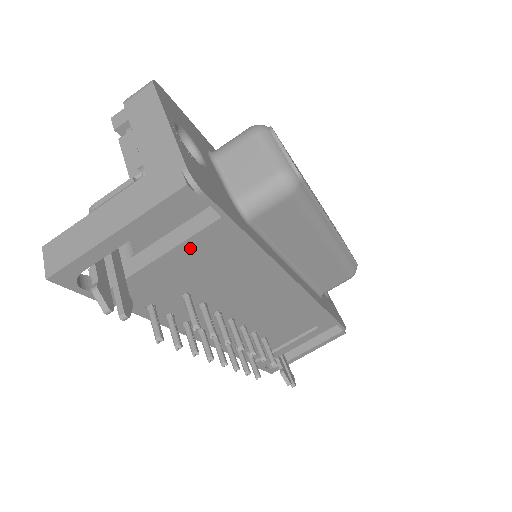
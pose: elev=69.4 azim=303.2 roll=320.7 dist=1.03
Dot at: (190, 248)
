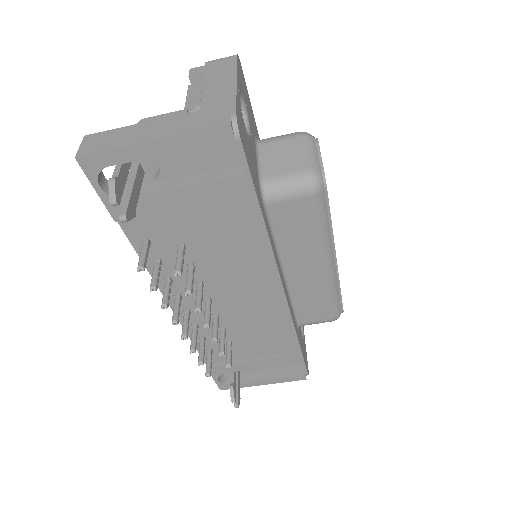
Dot at: (206, 193)
